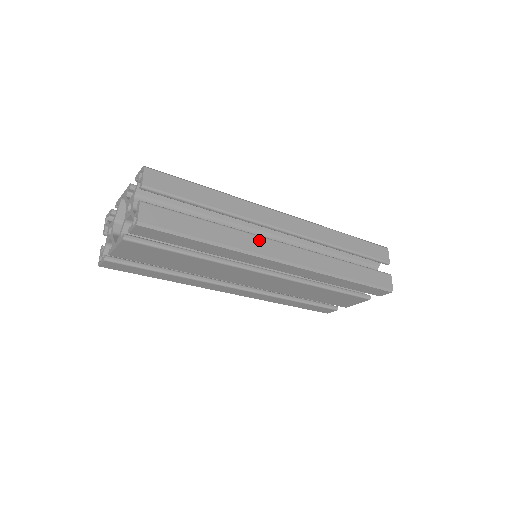
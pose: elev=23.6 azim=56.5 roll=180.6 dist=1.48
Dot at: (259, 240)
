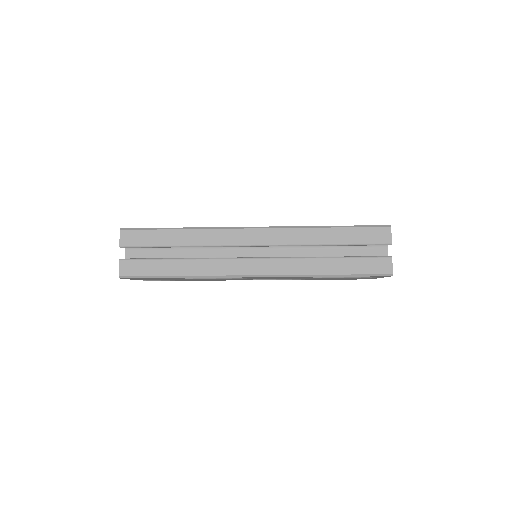
Dot at: (224, 262)
